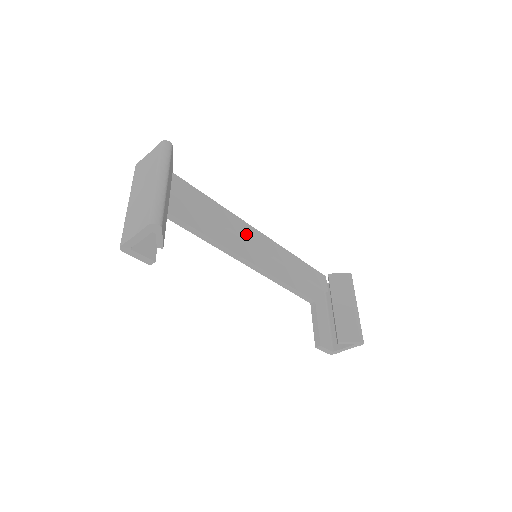
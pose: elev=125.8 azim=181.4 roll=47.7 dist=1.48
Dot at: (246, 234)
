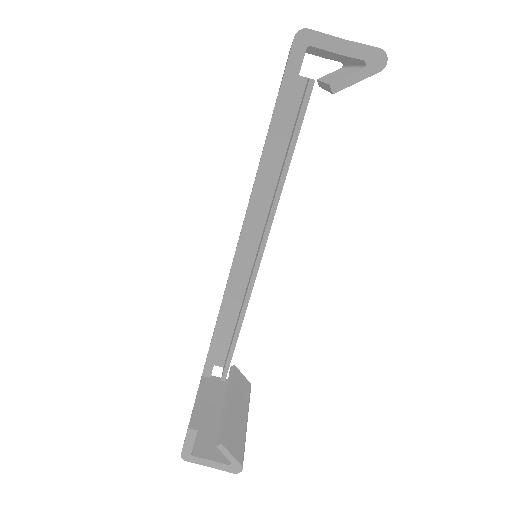
Dot at: occluded
